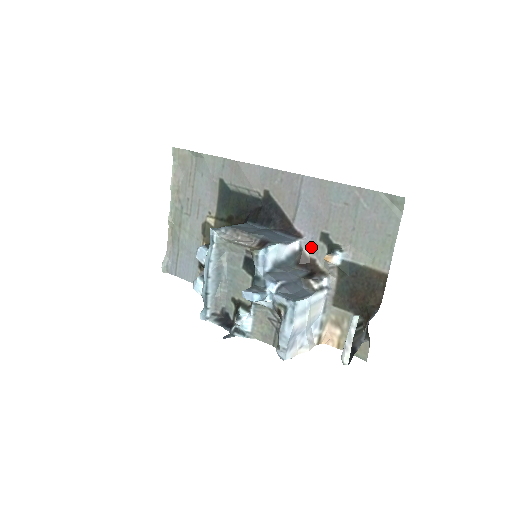
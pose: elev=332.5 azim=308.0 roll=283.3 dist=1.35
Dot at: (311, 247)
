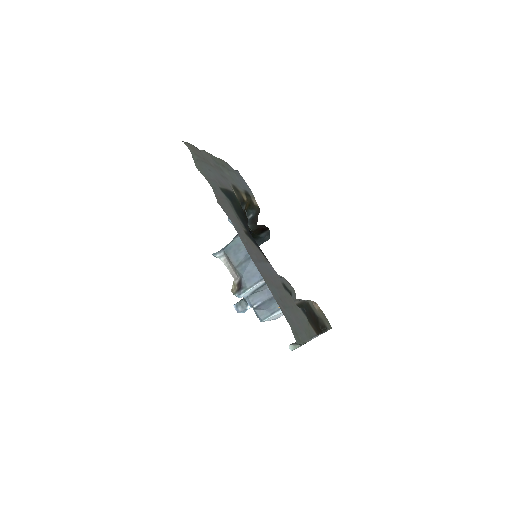
Dot at: (283, 278)
